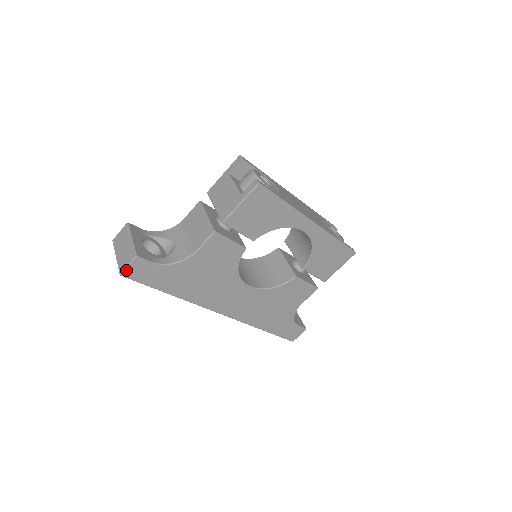
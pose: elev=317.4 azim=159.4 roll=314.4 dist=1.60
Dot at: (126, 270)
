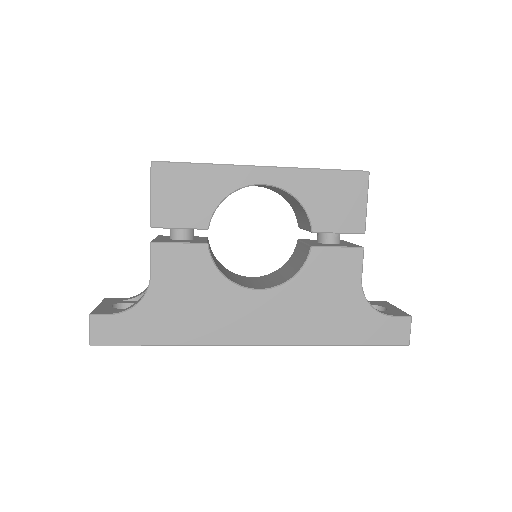
Dot at: (91, 336)
